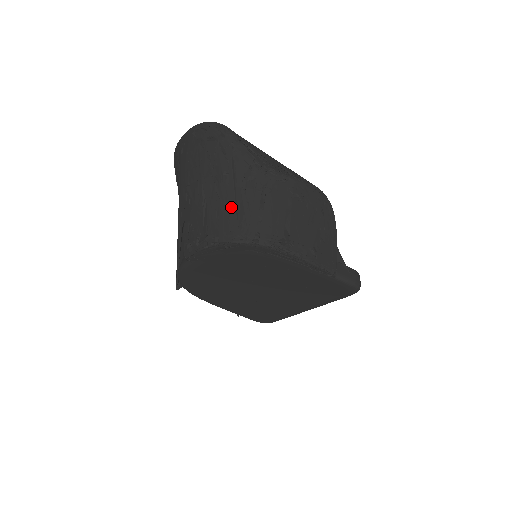
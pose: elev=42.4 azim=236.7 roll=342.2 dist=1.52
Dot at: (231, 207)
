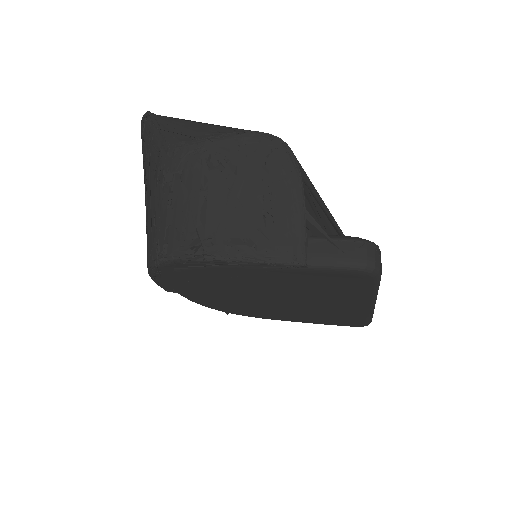
Dot at: (149, 218)
